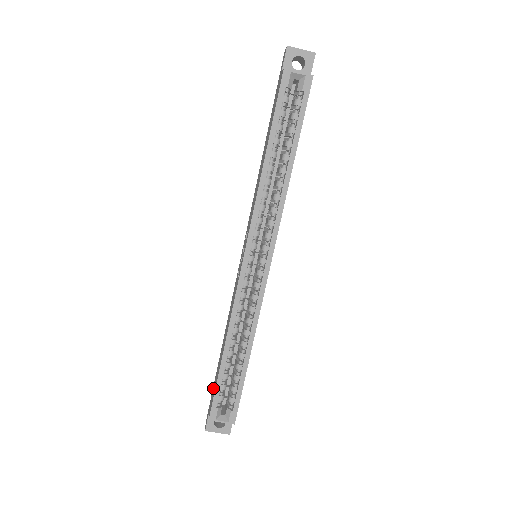
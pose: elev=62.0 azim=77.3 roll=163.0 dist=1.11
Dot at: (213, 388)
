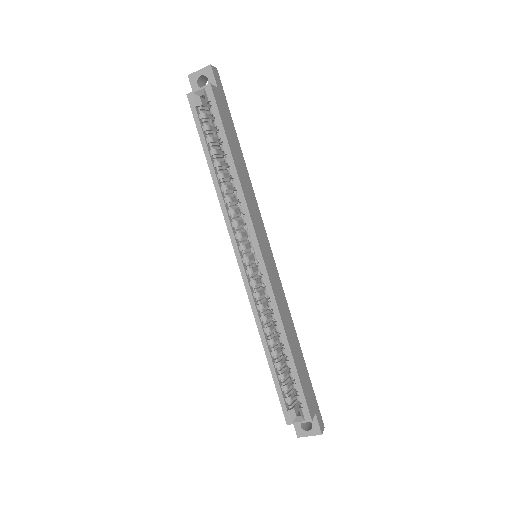
Dot at: occluded
